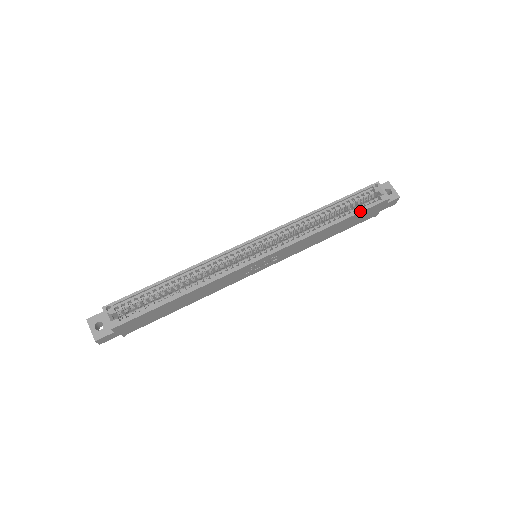
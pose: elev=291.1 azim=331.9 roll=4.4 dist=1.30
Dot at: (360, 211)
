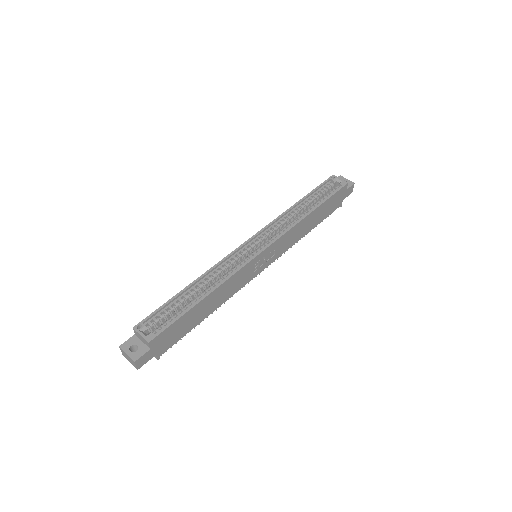
Dot at: (329, 197)
